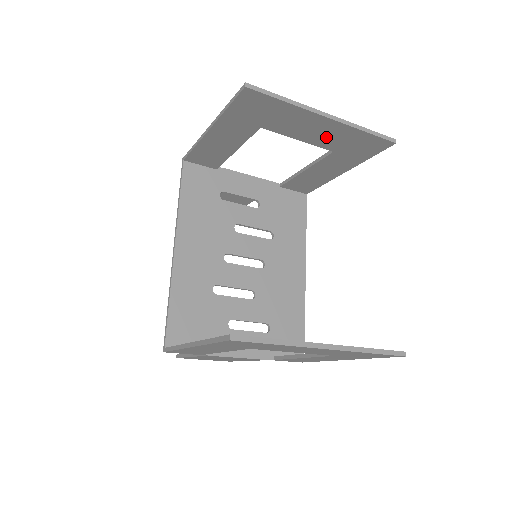
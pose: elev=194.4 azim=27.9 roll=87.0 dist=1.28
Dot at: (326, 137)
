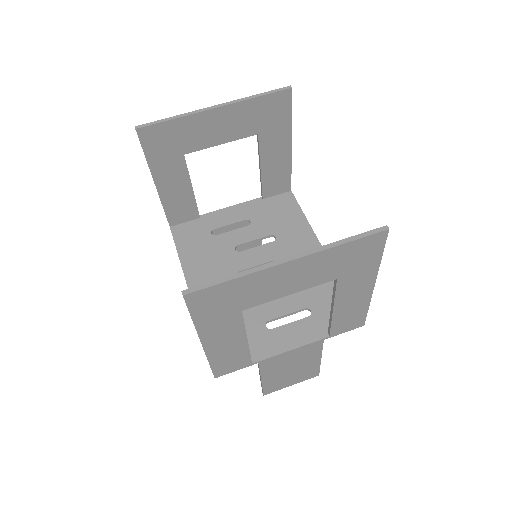
Dot at: (236, 125)
